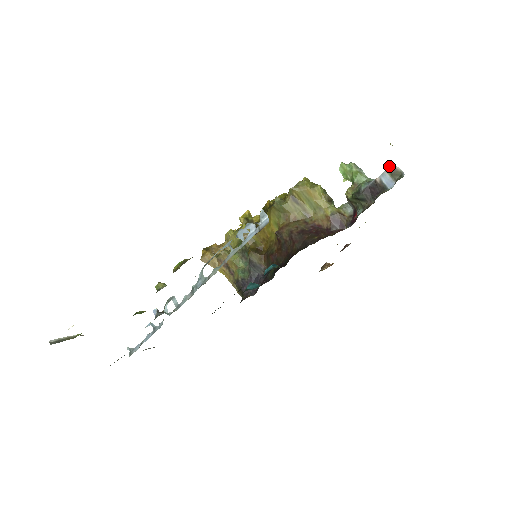
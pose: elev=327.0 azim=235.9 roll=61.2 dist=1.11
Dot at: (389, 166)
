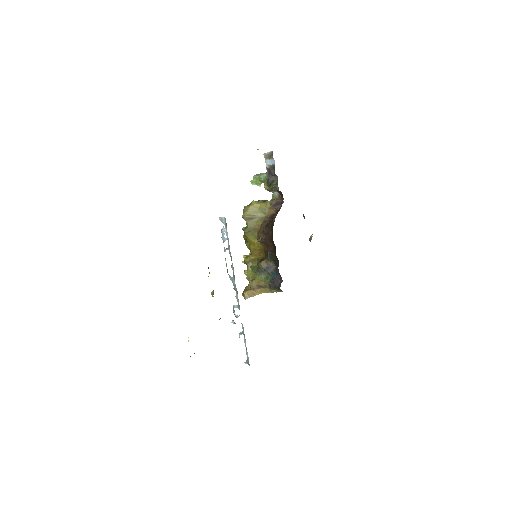
Dot at: (264, 156)
